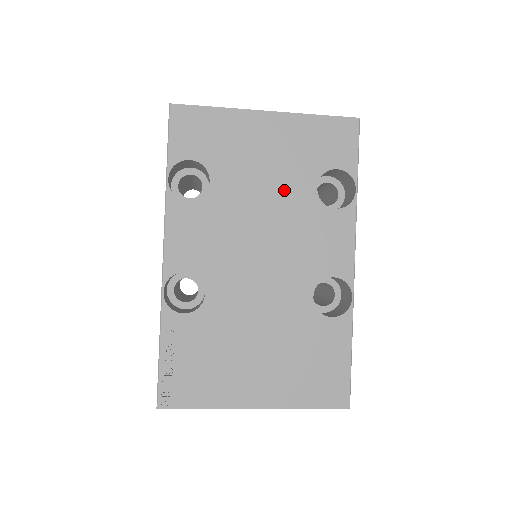
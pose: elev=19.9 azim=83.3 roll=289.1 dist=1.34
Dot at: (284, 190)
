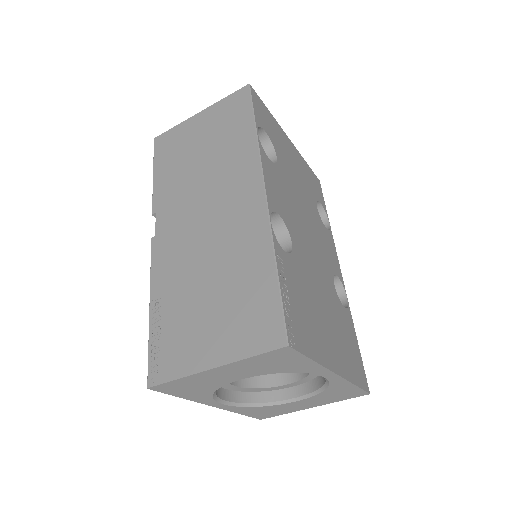
Dot at: (306, 196)
